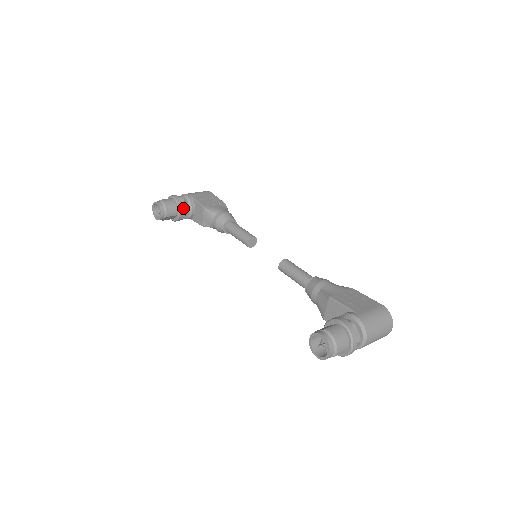
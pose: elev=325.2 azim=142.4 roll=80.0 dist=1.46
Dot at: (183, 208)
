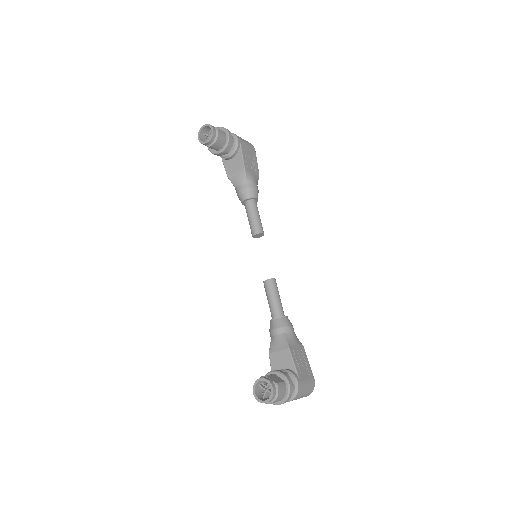
Dot at: (227, 150)
